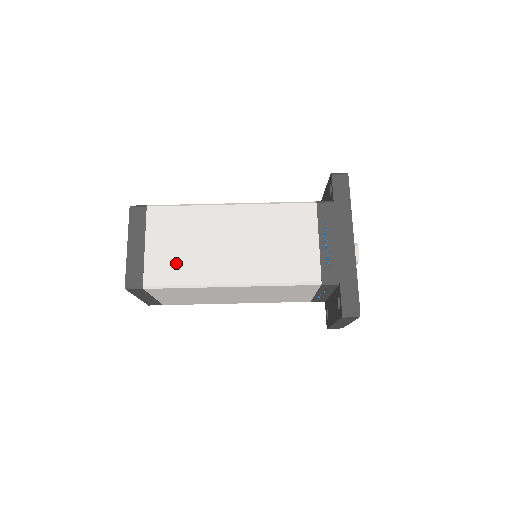
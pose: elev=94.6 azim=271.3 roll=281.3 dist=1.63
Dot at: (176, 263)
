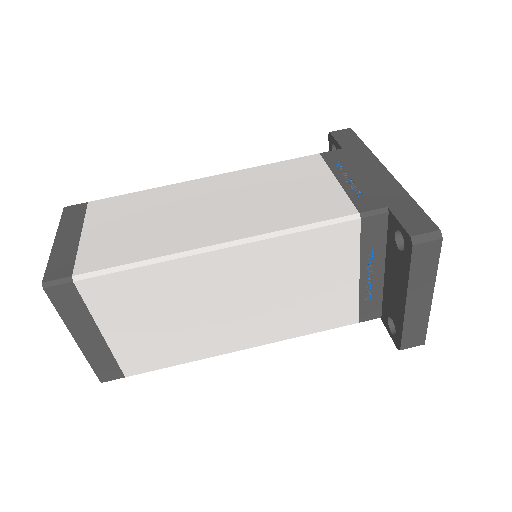
Dot at: (128, 242)
